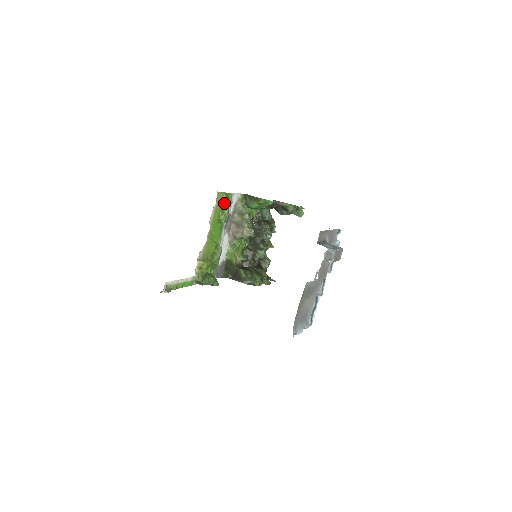
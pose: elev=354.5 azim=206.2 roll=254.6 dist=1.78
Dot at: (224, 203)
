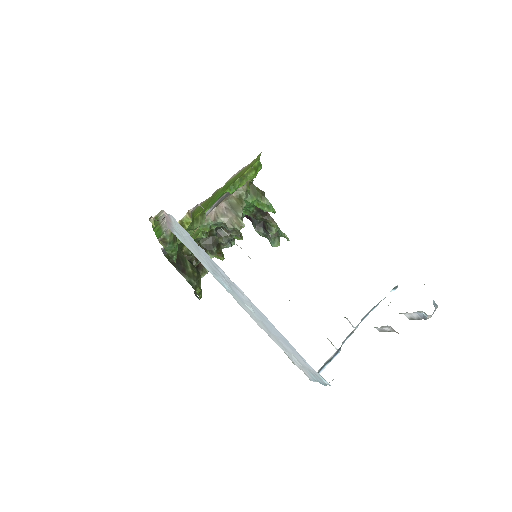
Dot at: (250, 171)
